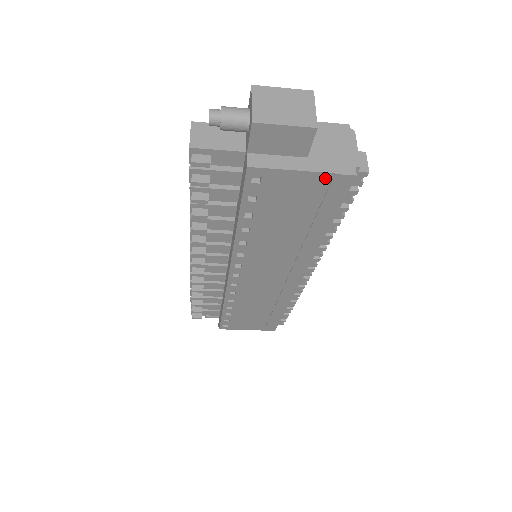
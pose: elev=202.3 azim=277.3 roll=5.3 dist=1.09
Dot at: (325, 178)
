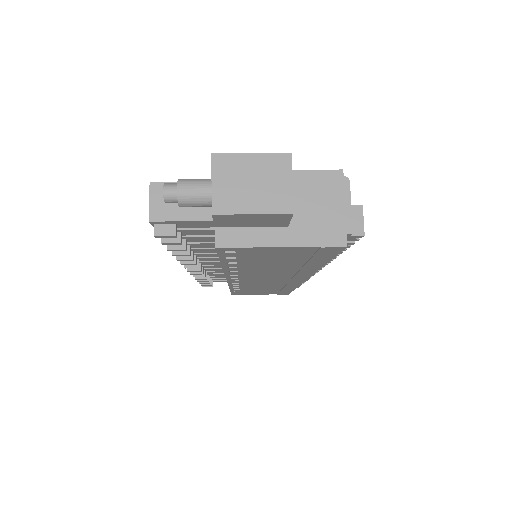
Dot at: (310, 248)
